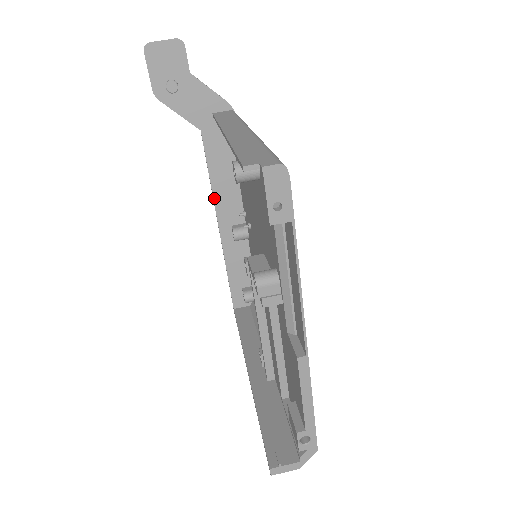
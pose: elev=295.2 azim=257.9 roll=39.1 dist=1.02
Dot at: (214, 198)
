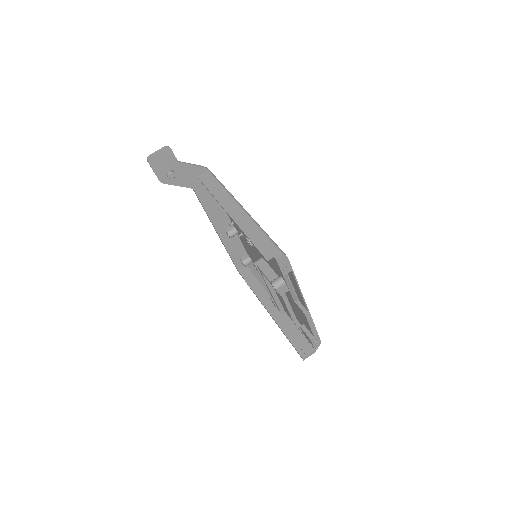
Dot at: (211, 220)
